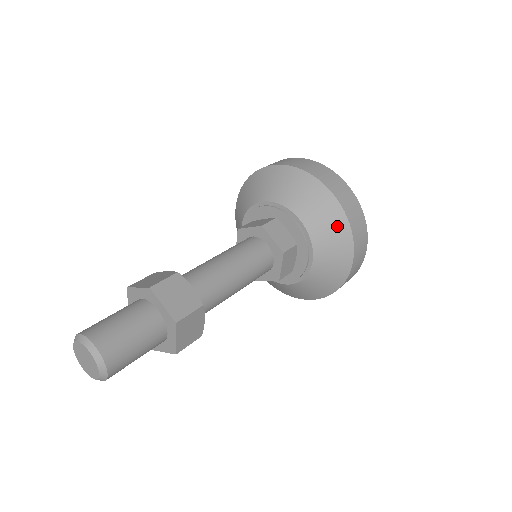
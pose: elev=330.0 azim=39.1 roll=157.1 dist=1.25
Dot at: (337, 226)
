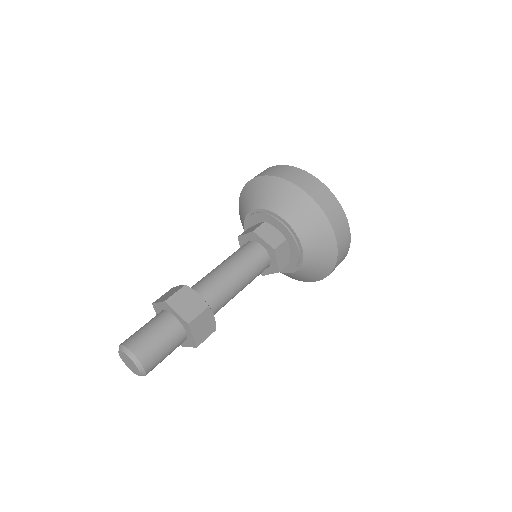
Dot at: (315, 217)
